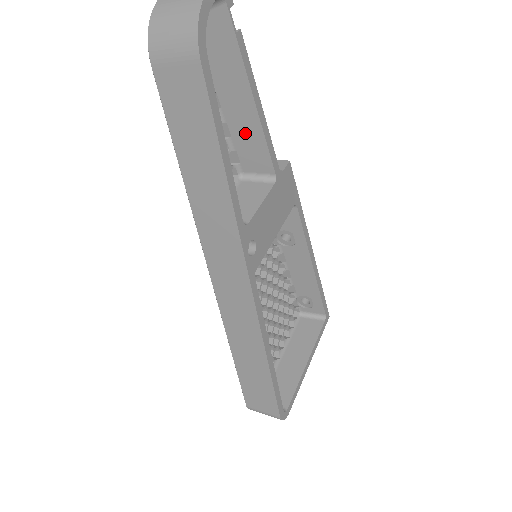
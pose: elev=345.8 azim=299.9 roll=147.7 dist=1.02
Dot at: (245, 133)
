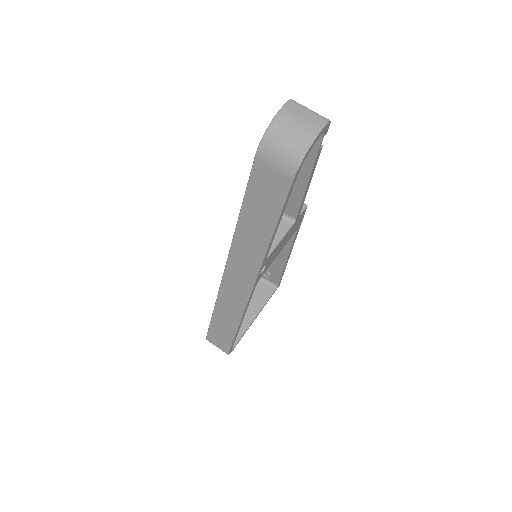
Dot at: occluded
